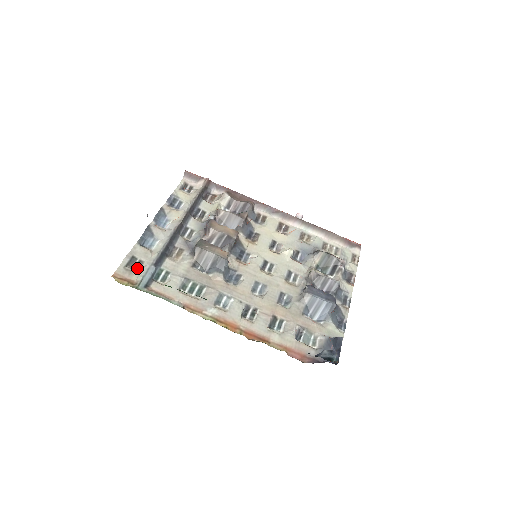
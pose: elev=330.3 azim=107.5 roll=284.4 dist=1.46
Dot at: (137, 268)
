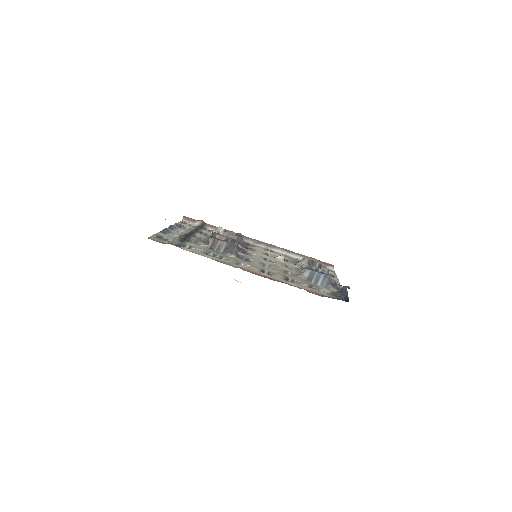
Dot at: occluded
